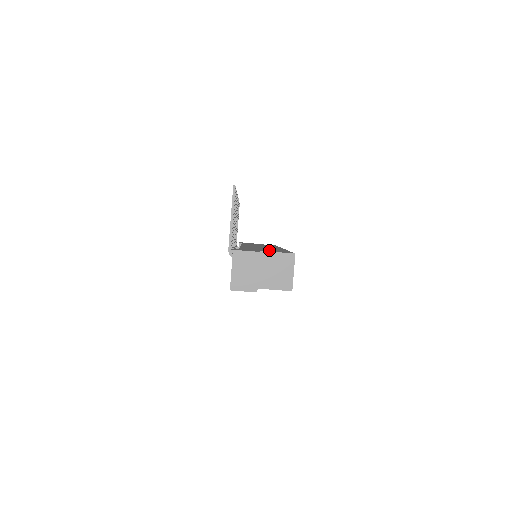
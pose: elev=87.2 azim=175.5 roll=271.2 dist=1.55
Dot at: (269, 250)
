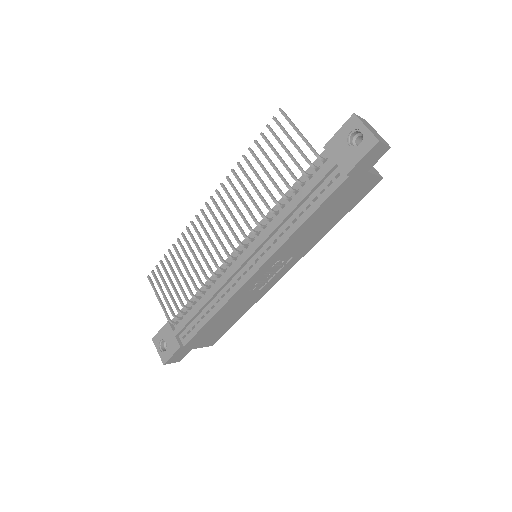
Dot at: occluded
